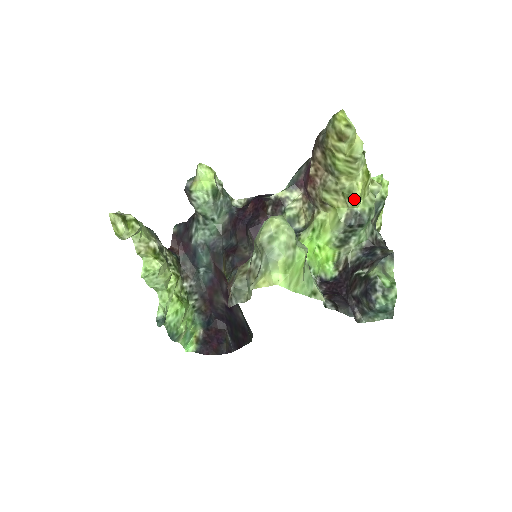
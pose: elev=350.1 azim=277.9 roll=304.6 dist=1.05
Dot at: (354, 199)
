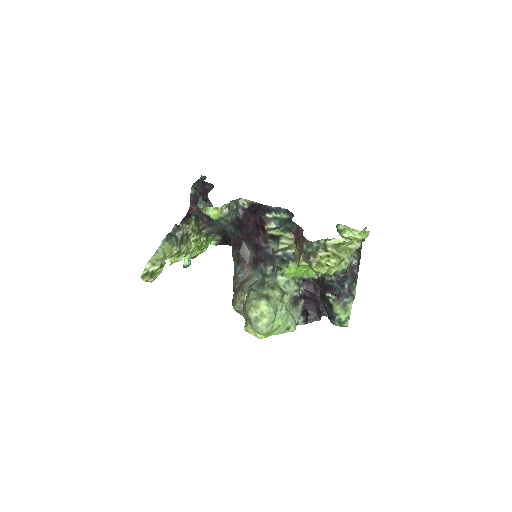
Dot at: (328, 273)
